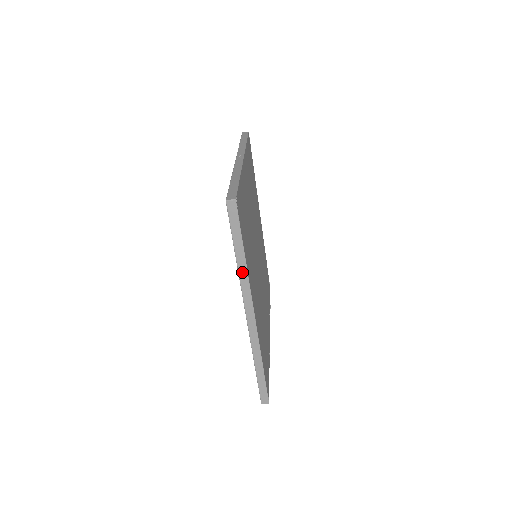
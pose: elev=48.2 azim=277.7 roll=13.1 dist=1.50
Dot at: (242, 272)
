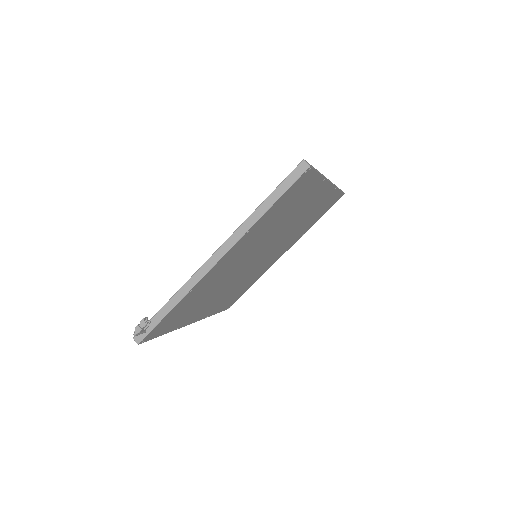
Dot at: (335, 185)
